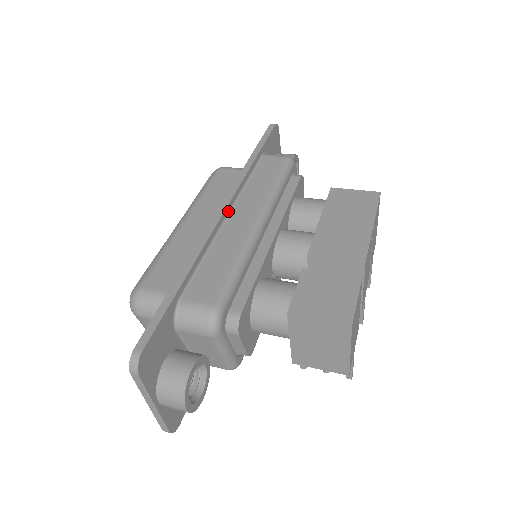
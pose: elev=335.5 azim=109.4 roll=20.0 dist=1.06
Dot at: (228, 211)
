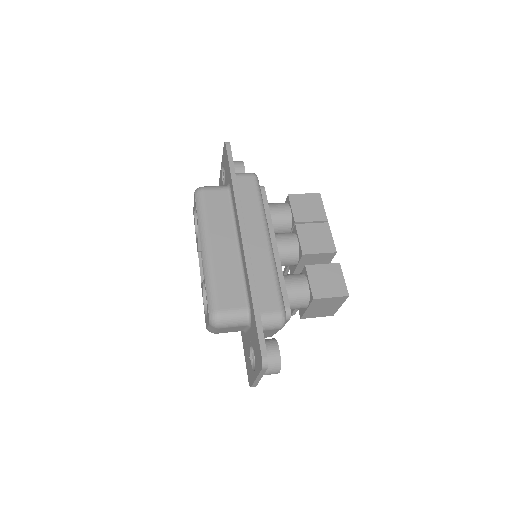
Dot at: (245, 236)
